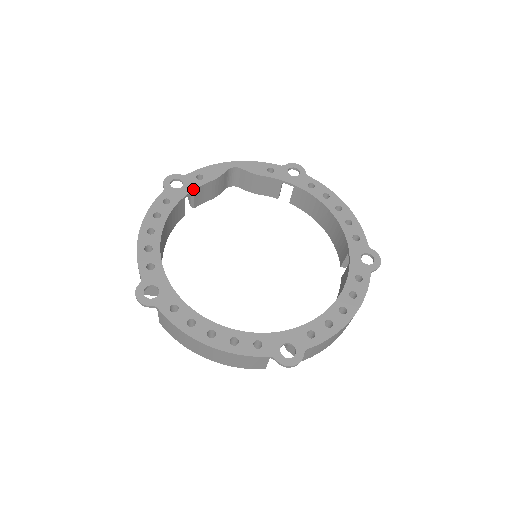
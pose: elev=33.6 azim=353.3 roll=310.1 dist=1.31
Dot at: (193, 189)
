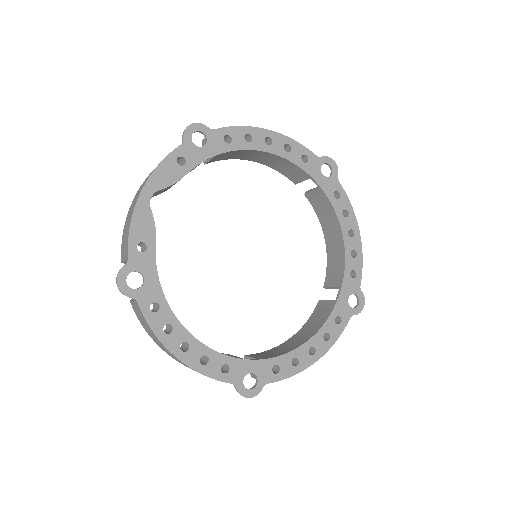
Dot at: (155, 267)
